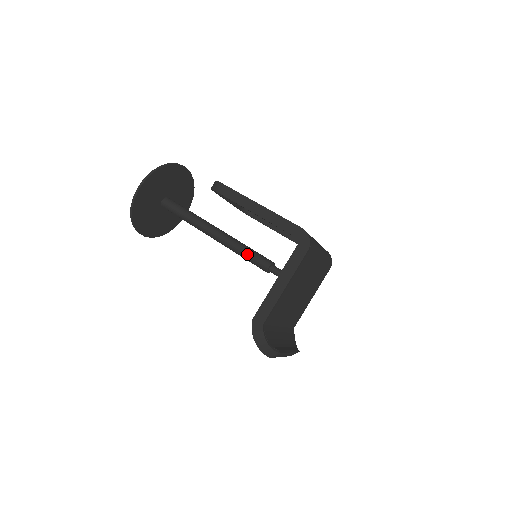
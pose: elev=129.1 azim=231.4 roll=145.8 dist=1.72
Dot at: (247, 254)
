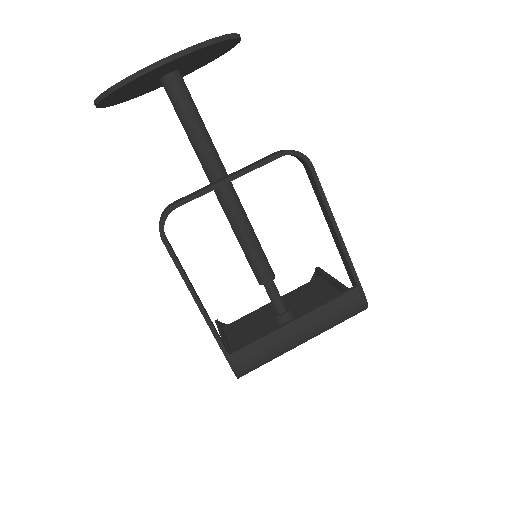
Dot at: (243, 251)
